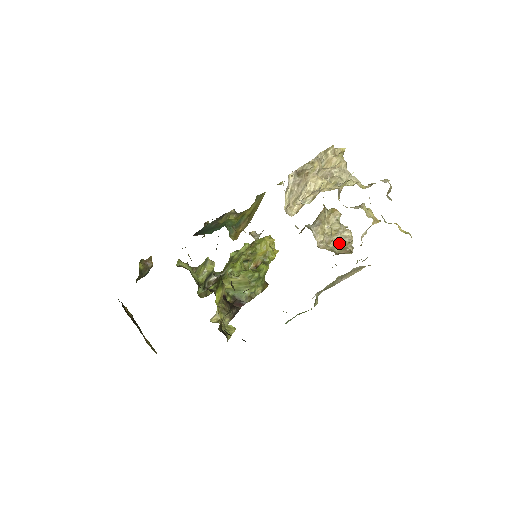
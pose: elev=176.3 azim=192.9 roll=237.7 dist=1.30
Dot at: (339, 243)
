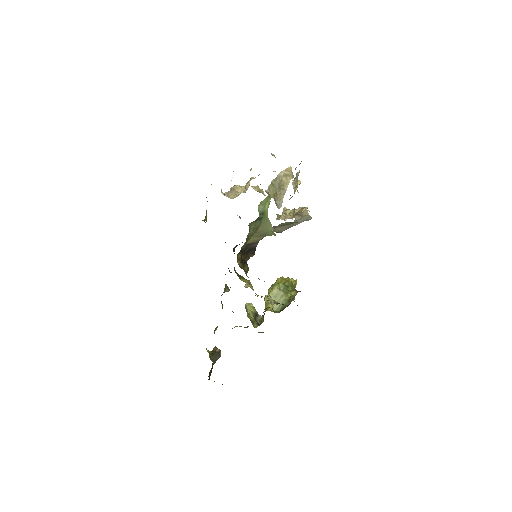
Dot at: occluded
